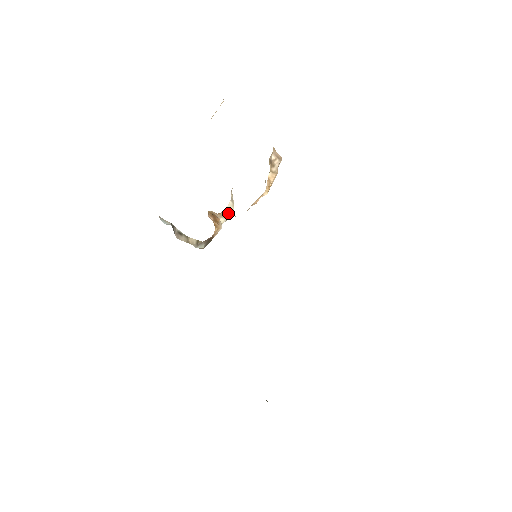
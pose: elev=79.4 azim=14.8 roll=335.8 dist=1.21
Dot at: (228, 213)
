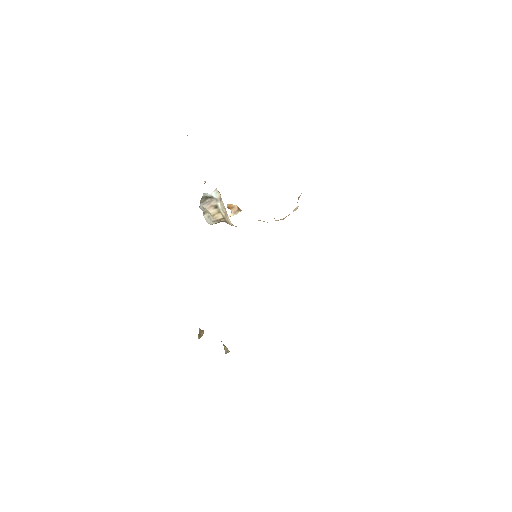
Dot at: (237, 213)
